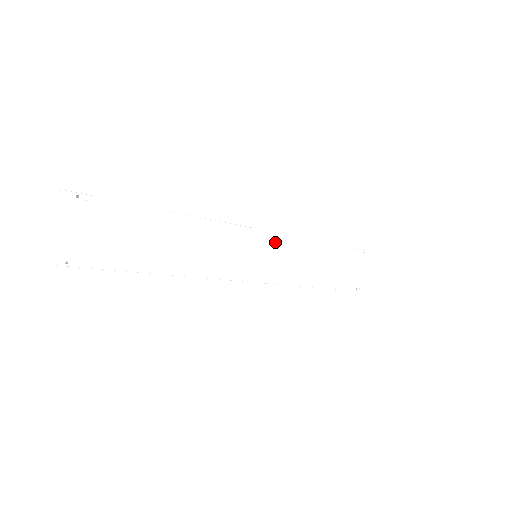
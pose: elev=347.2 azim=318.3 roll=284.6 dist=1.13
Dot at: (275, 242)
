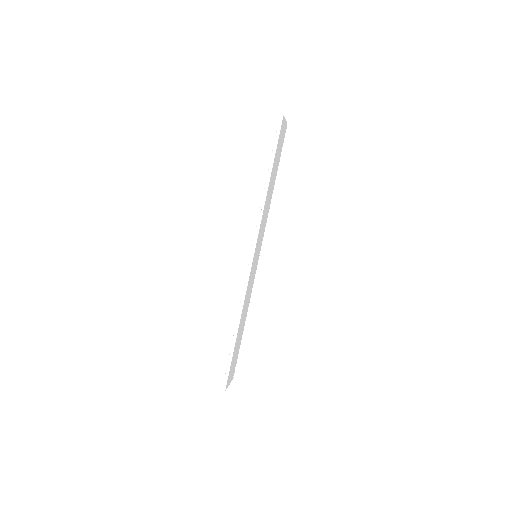
Dot at: (258, 241)
